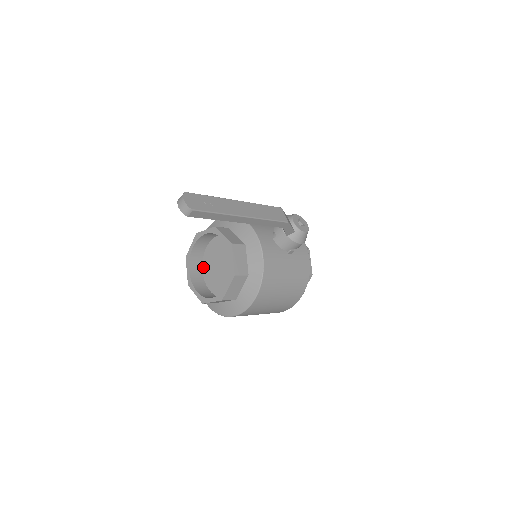
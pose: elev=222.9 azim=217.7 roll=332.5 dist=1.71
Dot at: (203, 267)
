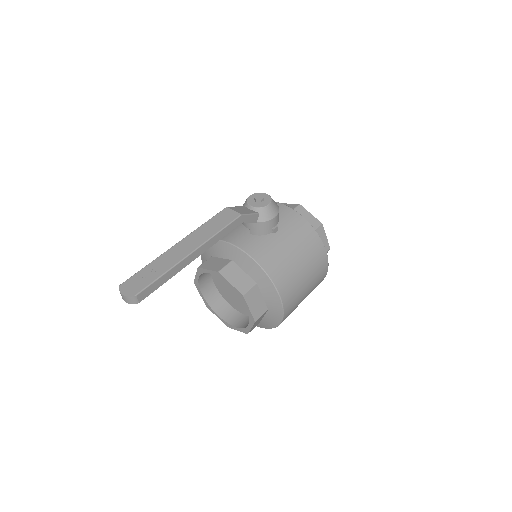
Dot at: (227, 301)
